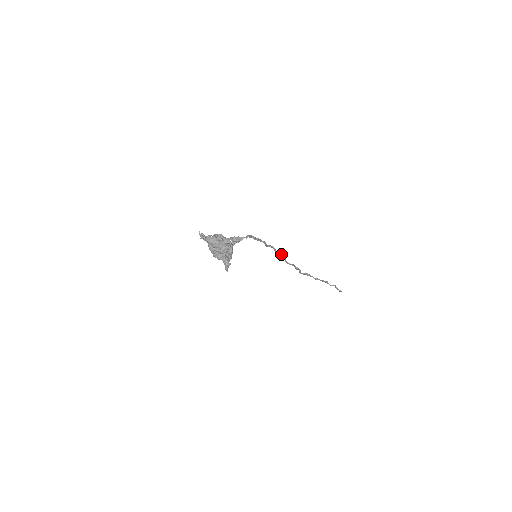
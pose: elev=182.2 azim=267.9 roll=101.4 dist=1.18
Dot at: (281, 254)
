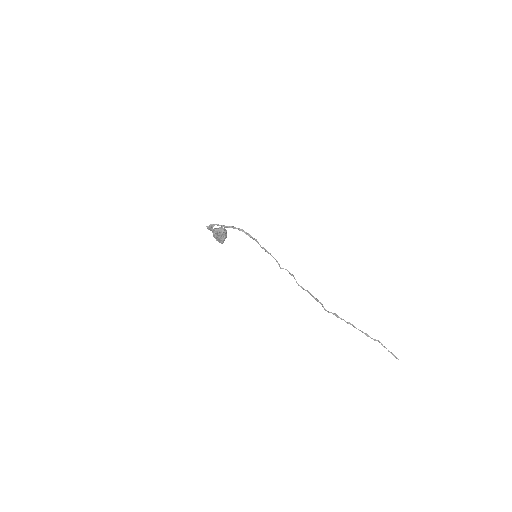
Dot at: occluded
